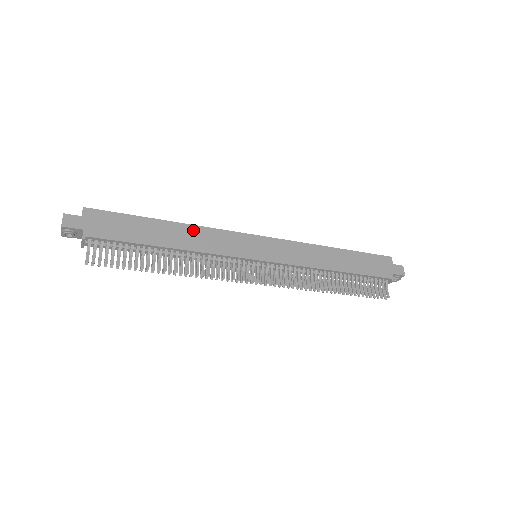
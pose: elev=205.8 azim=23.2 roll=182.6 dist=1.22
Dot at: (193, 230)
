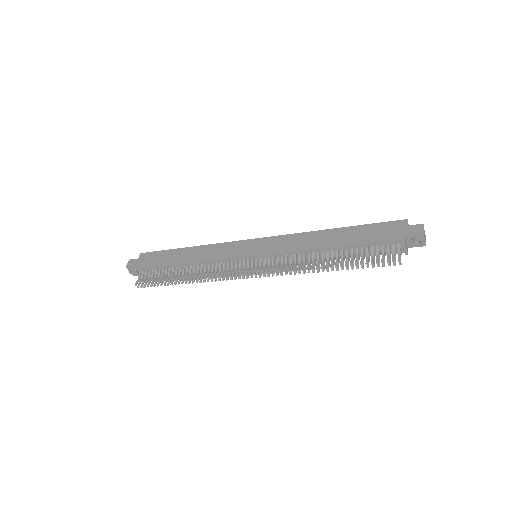
Dot at: (204, 248)
